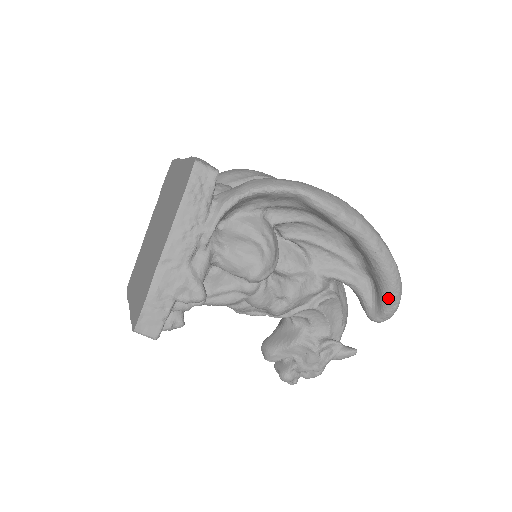
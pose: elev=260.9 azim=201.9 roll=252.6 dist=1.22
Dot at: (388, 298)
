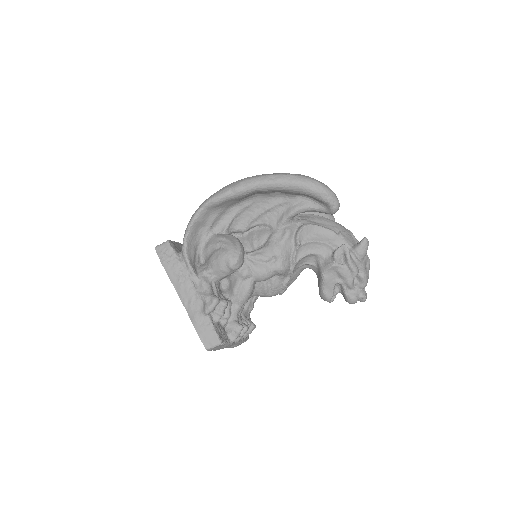
Dot at: (314, 194)
